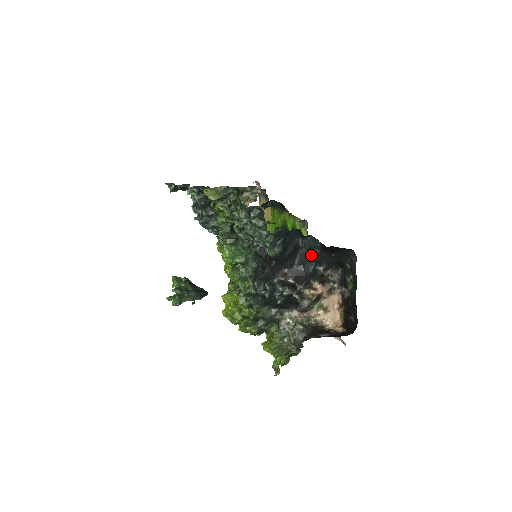
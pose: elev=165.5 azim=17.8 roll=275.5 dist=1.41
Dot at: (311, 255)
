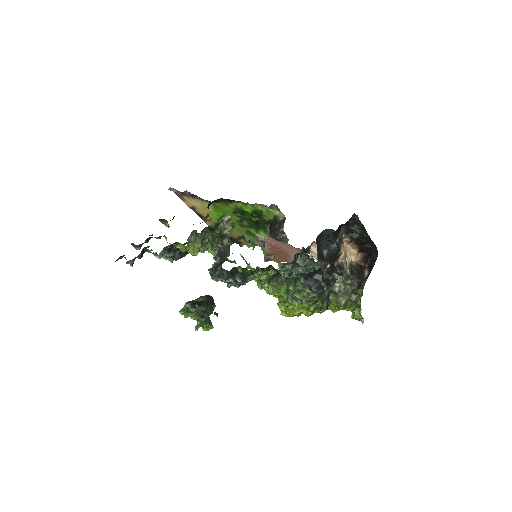
Dot at: occluded
